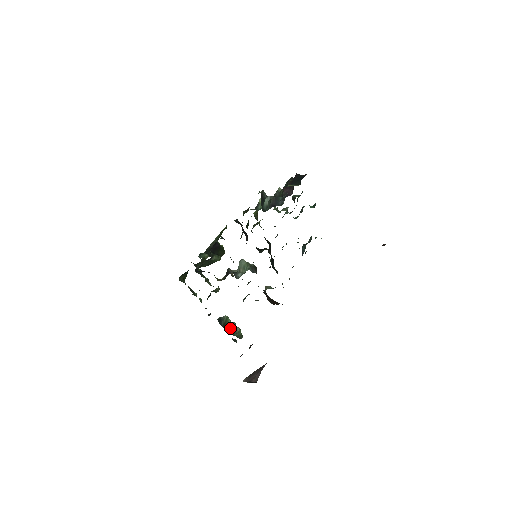
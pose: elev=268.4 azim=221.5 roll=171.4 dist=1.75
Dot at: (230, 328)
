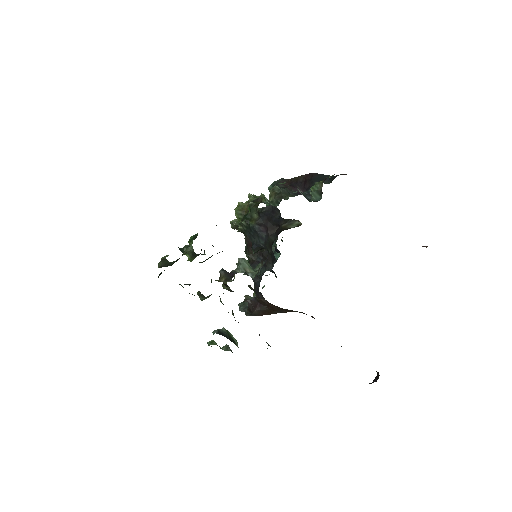
Dot at: (237, 342)
